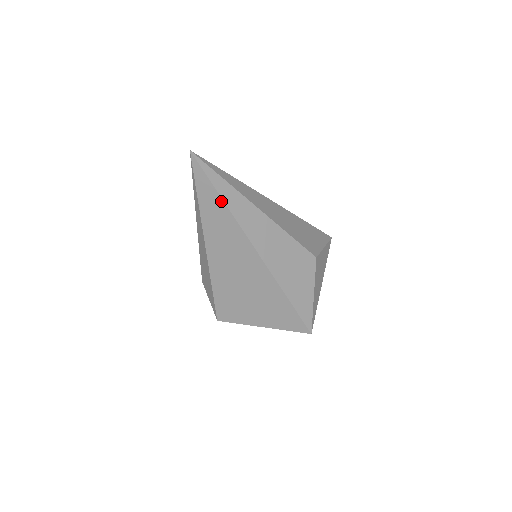
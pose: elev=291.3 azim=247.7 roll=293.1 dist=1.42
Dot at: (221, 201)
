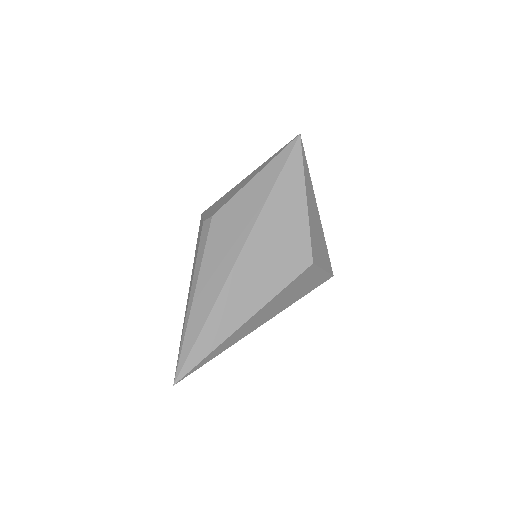
Dot at: occluded
